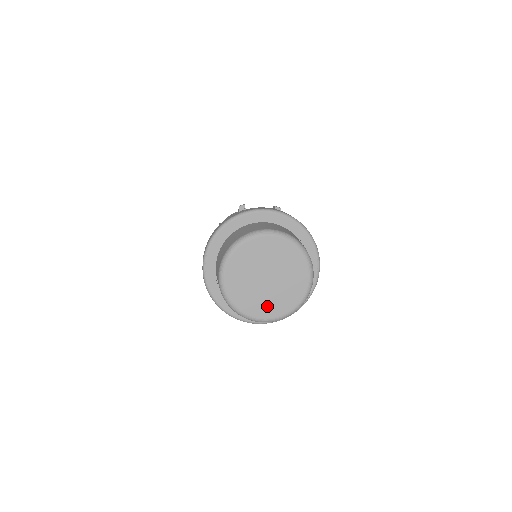
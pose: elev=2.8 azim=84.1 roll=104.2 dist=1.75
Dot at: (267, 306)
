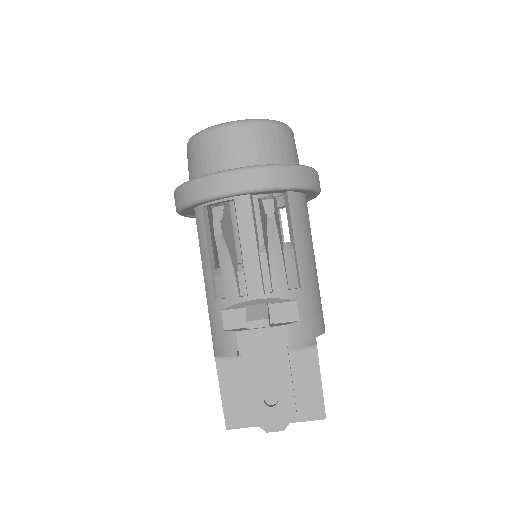
Dot at: occluded
